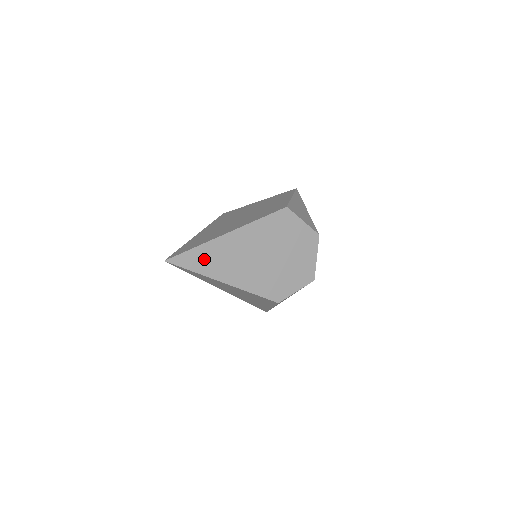
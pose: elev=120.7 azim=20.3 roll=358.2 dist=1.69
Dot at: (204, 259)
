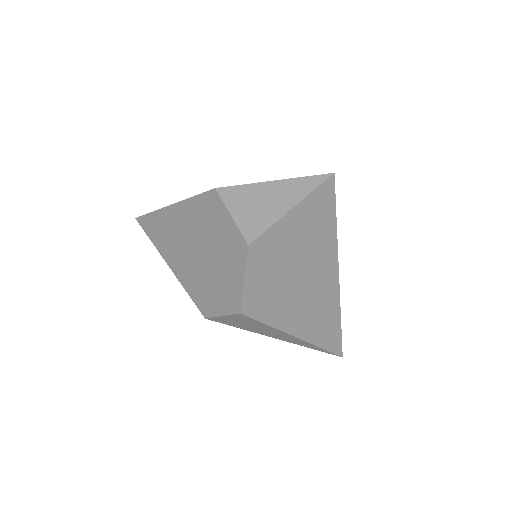
Dot at: (155, 228)
